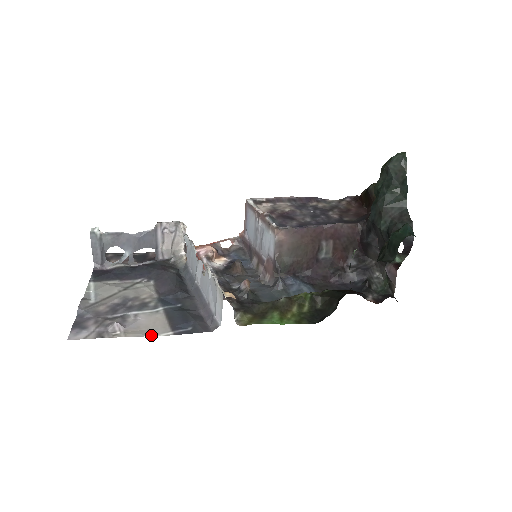
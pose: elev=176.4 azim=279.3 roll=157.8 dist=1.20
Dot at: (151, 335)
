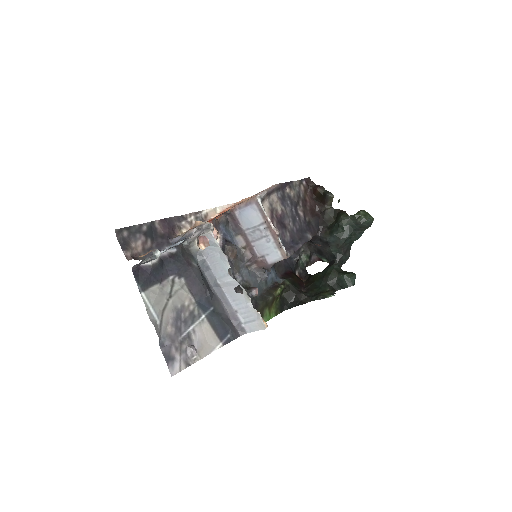
Dot at: (213, 351)
